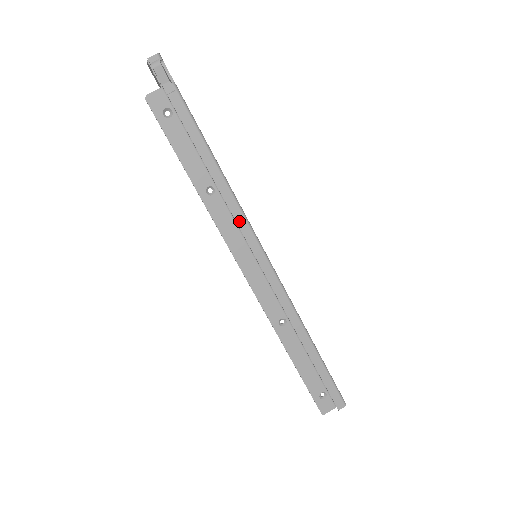
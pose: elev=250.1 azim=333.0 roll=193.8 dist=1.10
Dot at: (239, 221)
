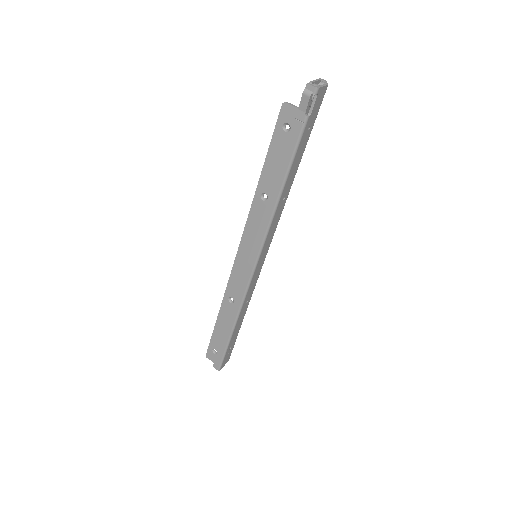
Dot at: (260, 231)
